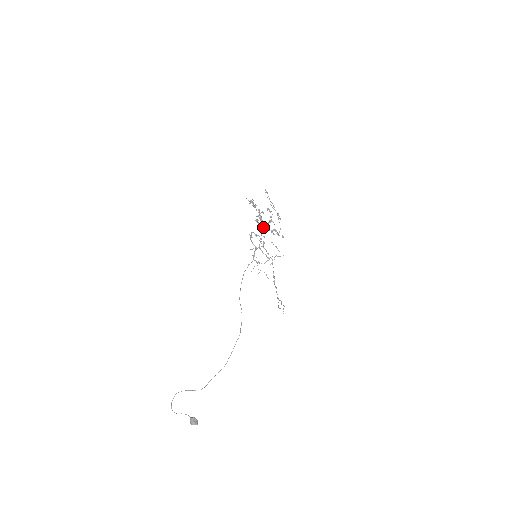
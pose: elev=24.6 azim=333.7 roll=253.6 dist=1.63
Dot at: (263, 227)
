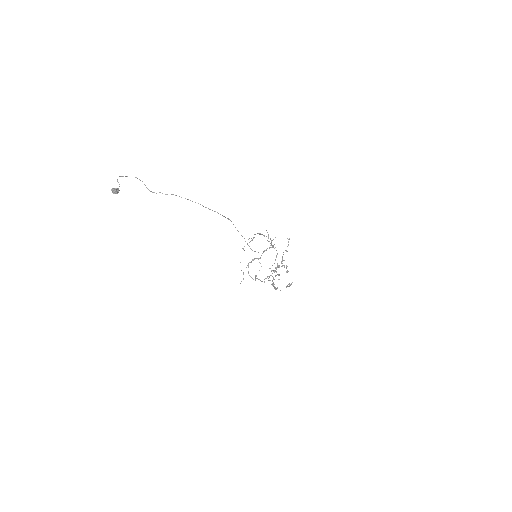
Dot at: (272, 276)
